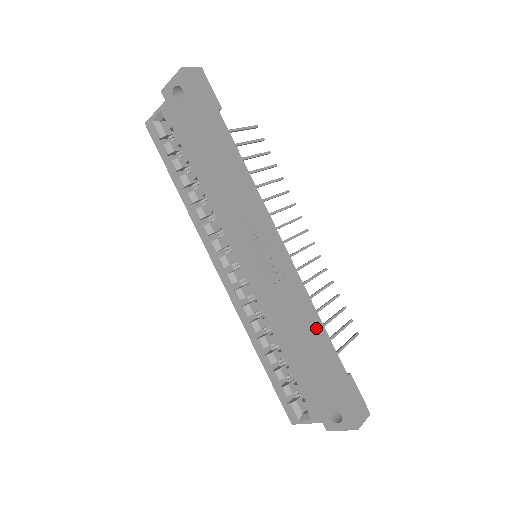
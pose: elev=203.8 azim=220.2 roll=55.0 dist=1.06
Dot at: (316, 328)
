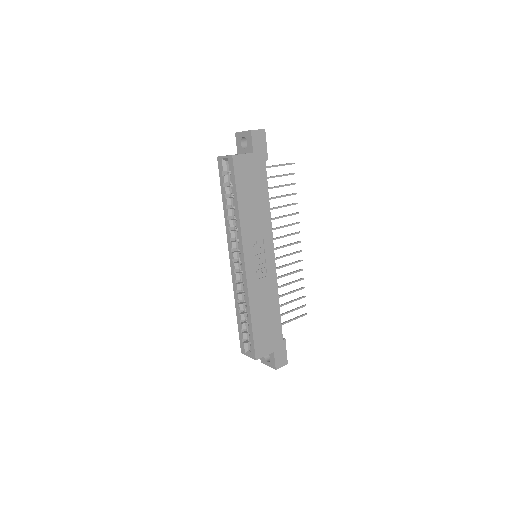
Dot at: (274, 309)
